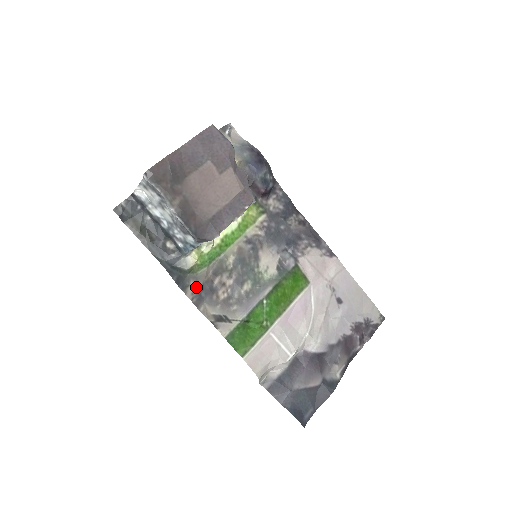
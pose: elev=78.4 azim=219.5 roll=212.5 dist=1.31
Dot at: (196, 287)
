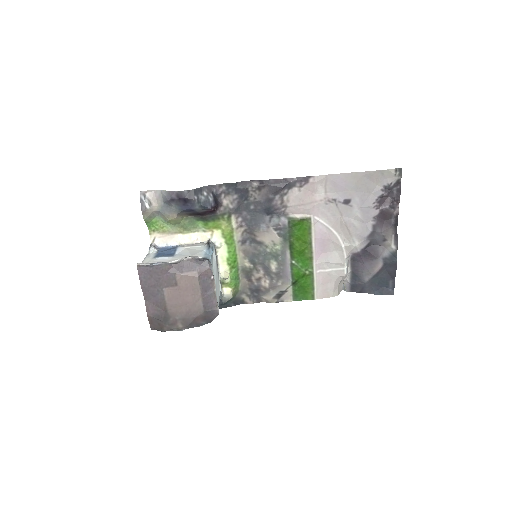
Dot at: (248, 295)
